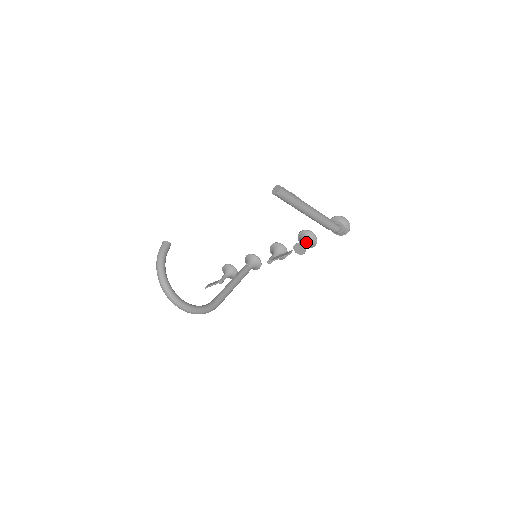
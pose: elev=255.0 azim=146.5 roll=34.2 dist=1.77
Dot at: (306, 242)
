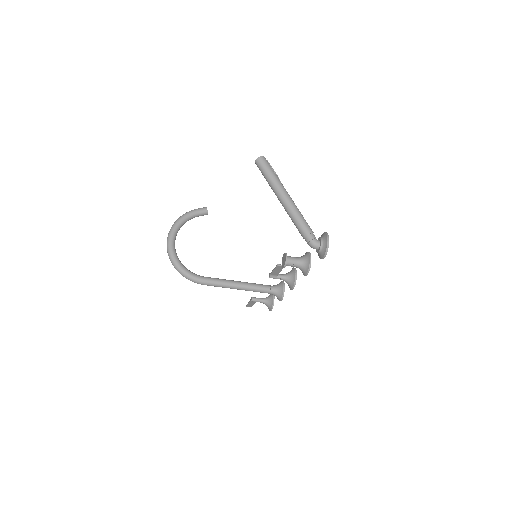
Dot at: (297, 259)
